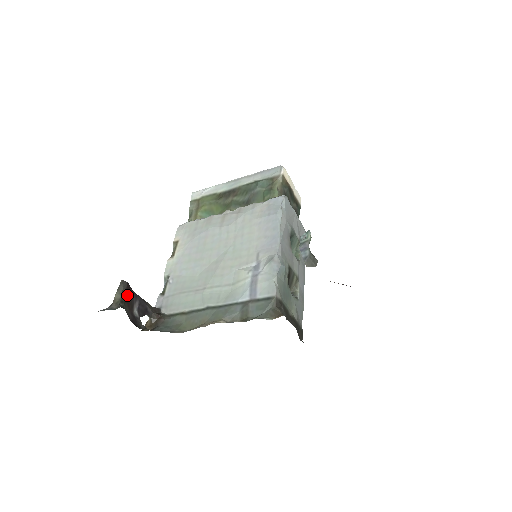
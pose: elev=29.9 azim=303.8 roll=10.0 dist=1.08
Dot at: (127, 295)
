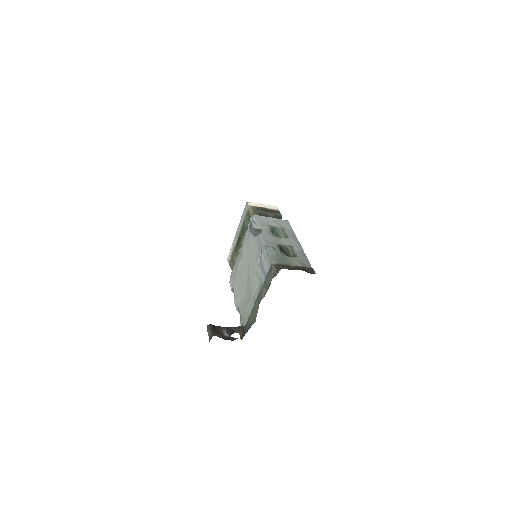
Dot at: (214, 330)
